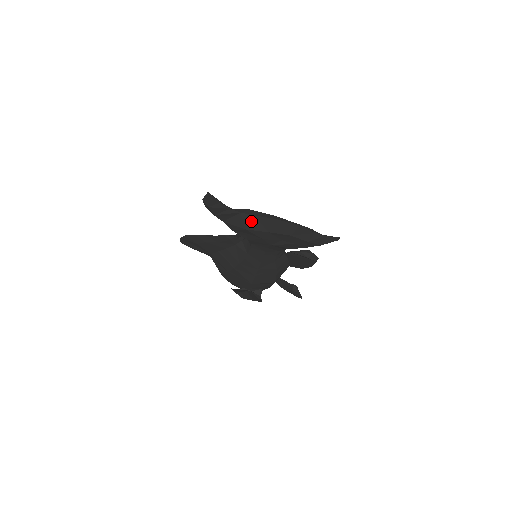
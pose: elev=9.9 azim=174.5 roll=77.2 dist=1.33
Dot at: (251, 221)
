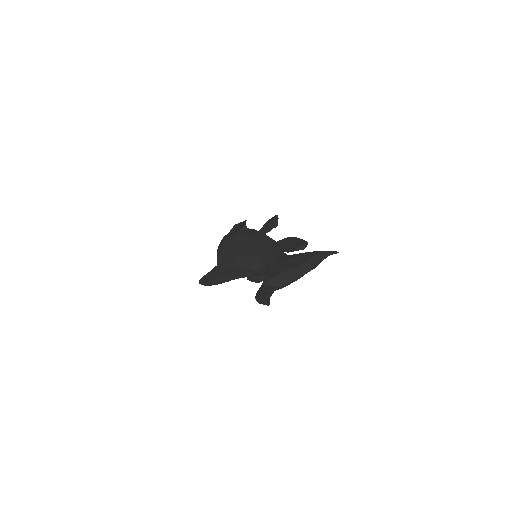
Dot at: (286, 285)
